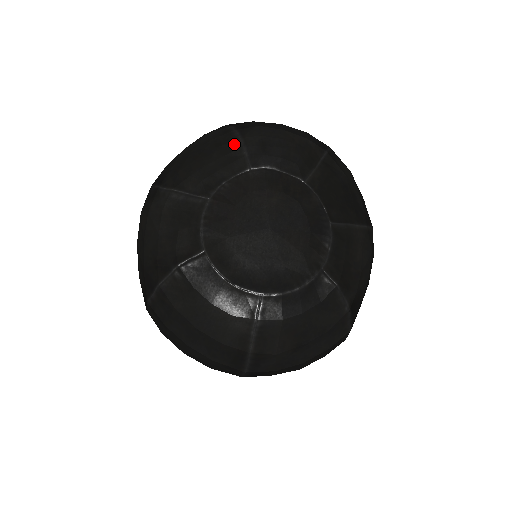
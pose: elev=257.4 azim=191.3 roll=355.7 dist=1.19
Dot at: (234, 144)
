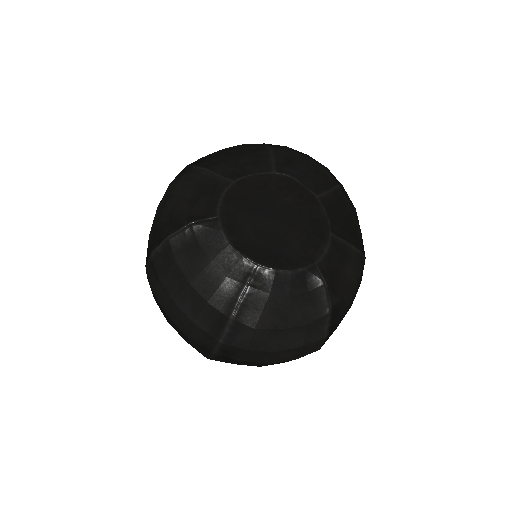
Dot at: (265, 153)
